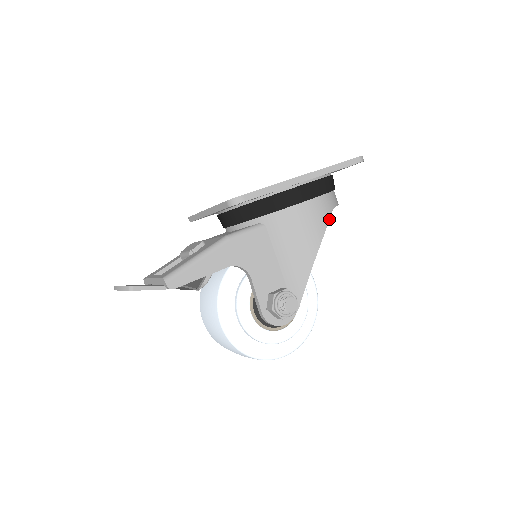
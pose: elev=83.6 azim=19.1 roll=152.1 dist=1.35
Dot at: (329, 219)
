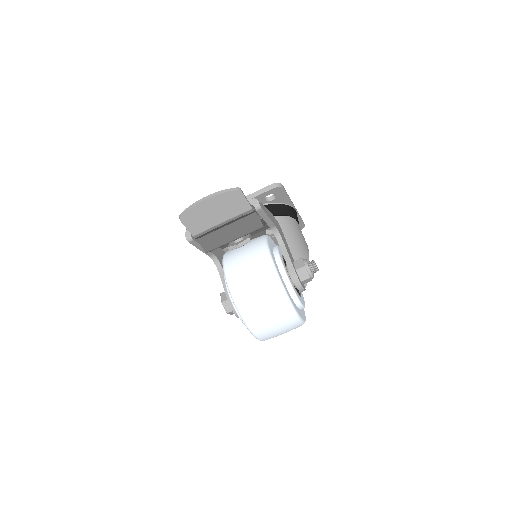
Dot at: occluded
